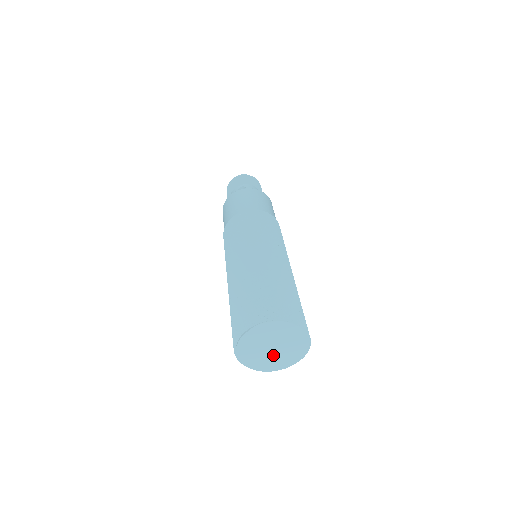
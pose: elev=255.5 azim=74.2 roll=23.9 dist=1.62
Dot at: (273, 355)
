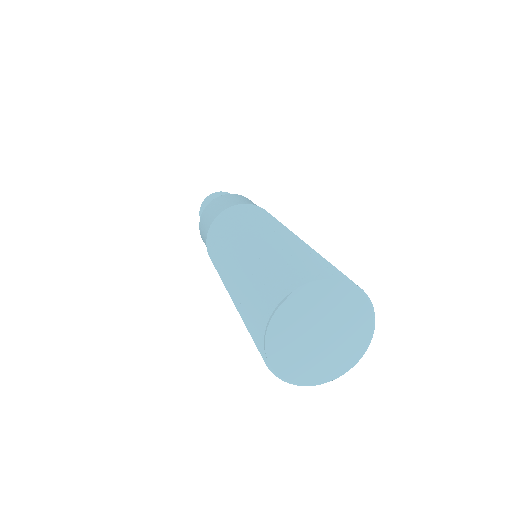
Dot at: (321, 350)
